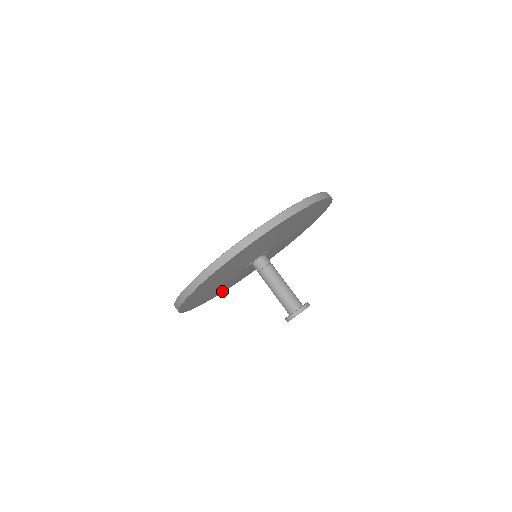
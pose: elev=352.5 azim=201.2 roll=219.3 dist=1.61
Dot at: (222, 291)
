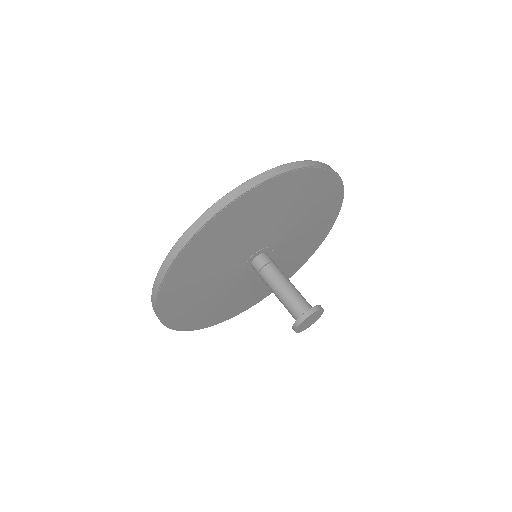
Dot at: (235, 312)
